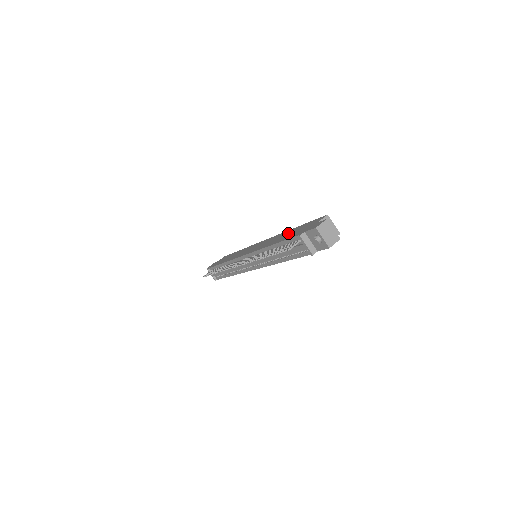
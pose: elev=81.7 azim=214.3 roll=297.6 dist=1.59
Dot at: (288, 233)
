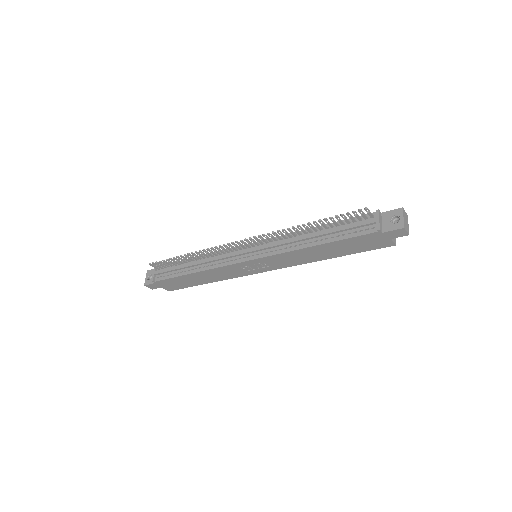
Dot at: occluded
